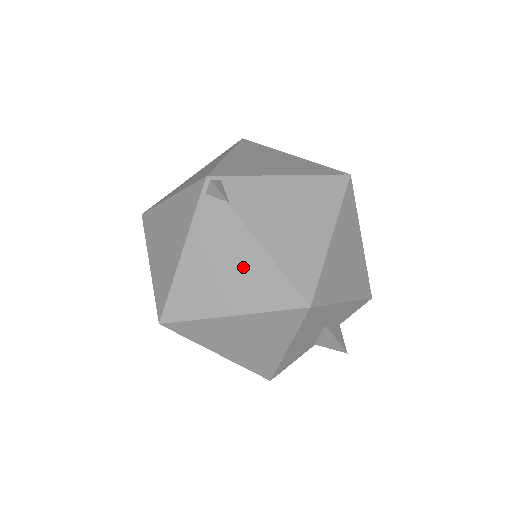
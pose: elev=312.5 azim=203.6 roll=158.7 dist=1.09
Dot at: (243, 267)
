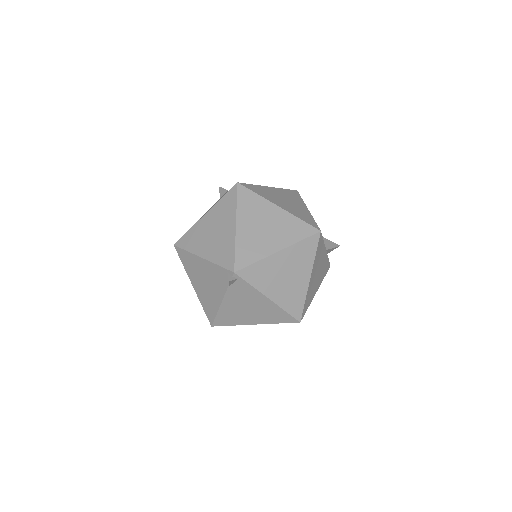
Dot at: (210, 293)
